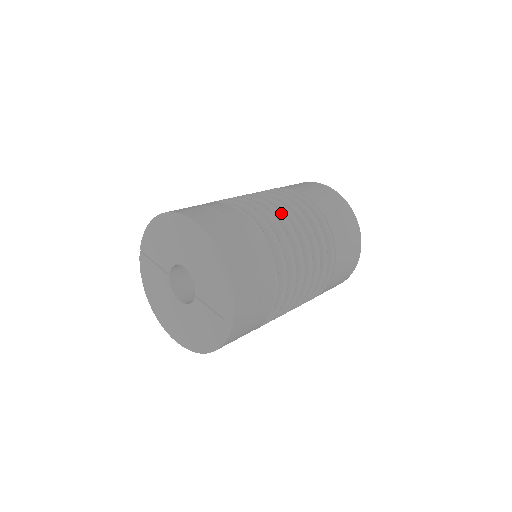
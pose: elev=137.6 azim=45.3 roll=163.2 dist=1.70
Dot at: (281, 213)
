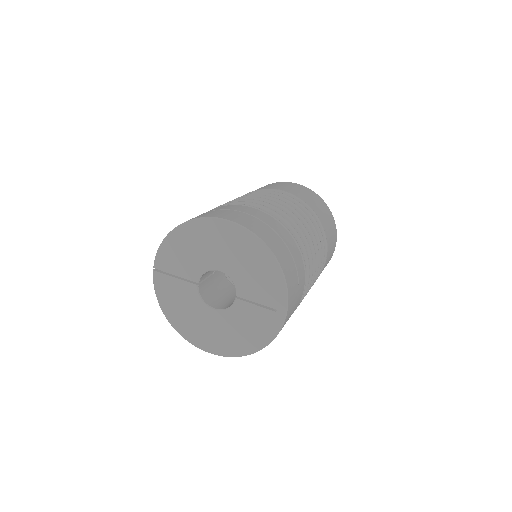
Dot at: (284, 207)
